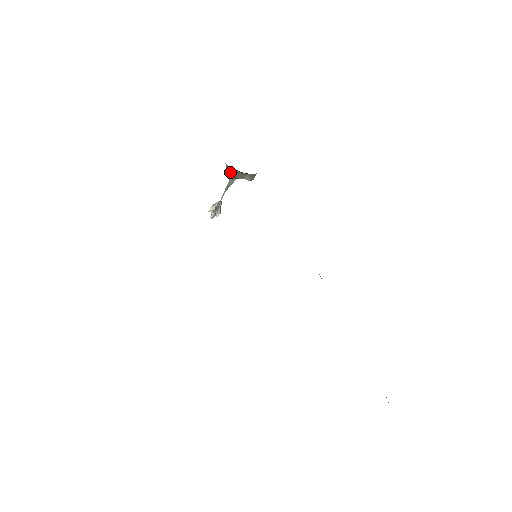
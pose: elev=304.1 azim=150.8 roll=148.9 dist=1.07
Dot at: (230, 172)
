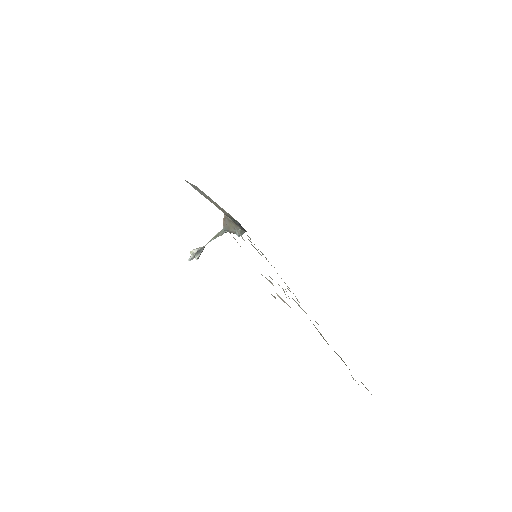
Dot at: (225, 223)
